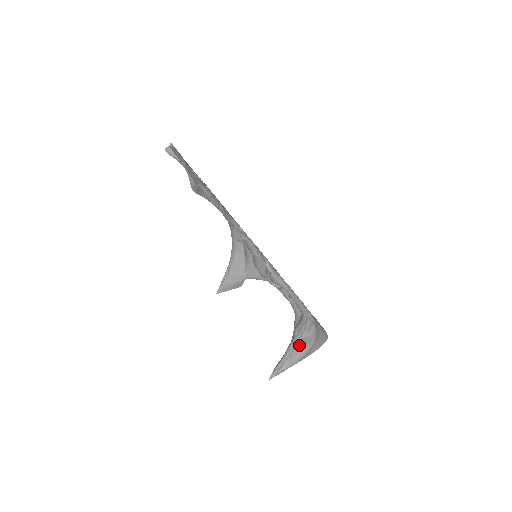
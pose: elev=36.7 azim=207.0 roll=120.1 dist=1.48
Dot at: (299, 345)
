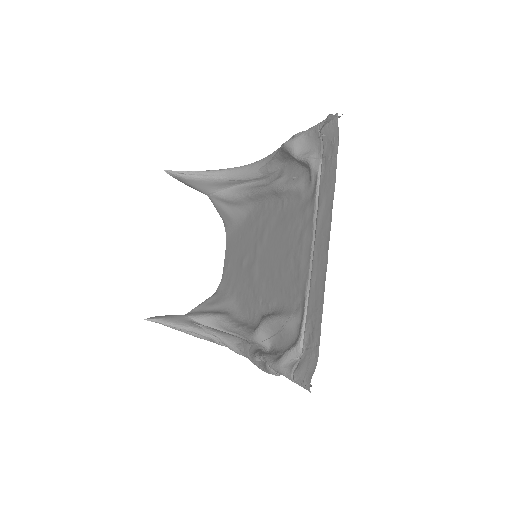
Dot at: occluded
